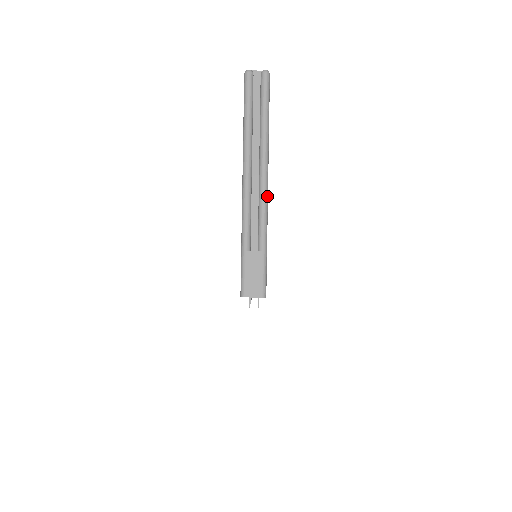
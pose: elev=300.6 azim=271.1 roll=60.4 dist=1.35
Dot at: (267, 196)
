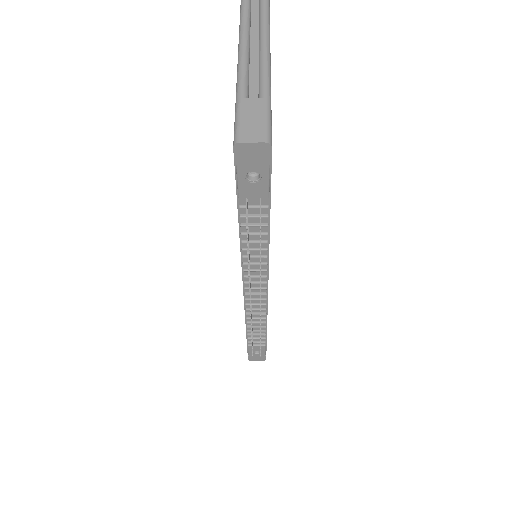
Dot at: (269, 55)
